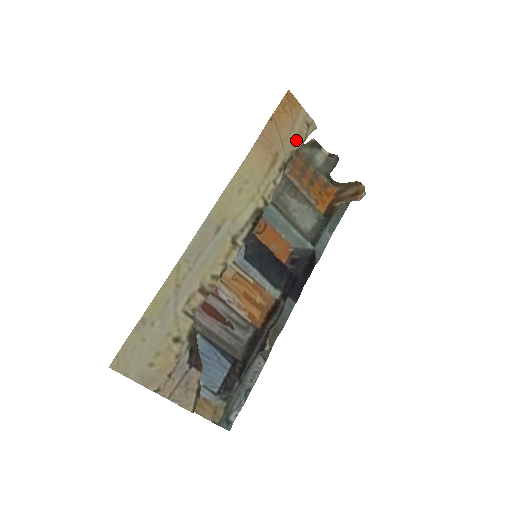
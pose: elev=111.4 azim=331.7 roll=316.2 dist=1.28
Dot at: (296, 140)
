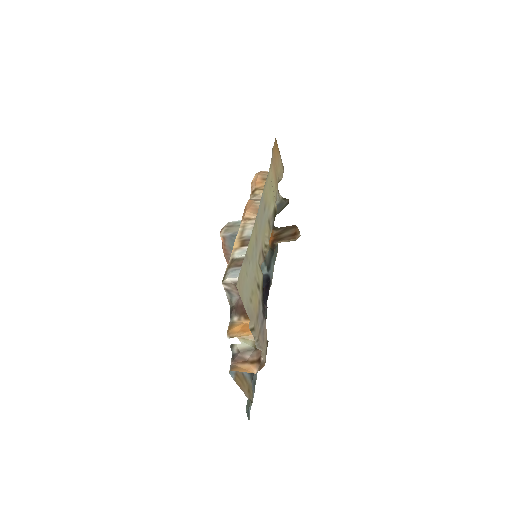
Dot at: (280, 173)
